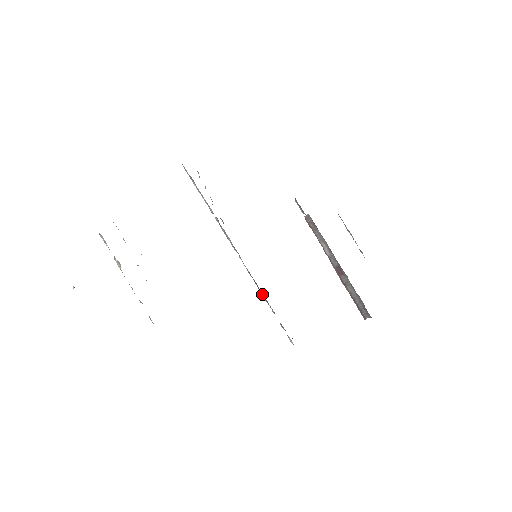
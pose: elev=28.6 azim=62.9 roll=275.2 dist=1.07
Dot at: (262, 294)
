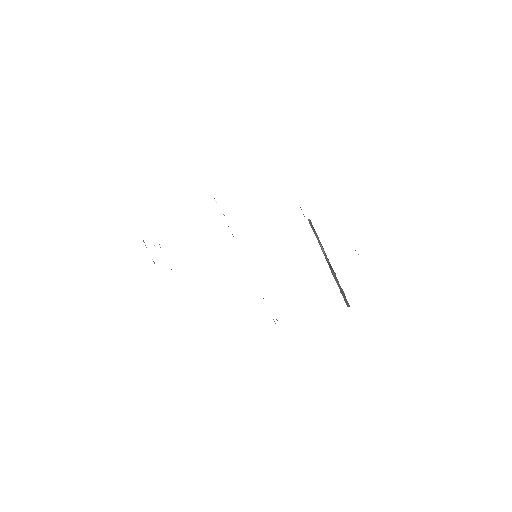
Dot at: occluded
